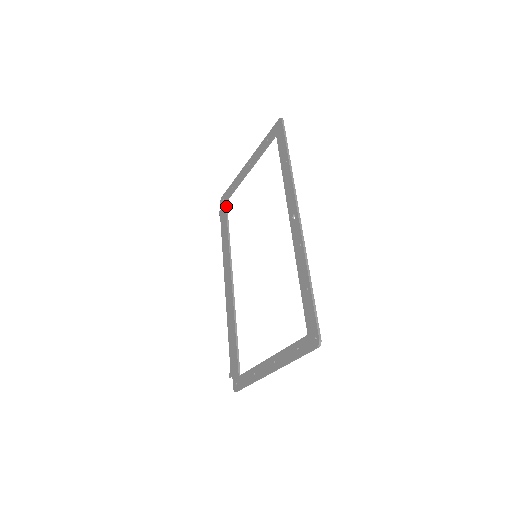
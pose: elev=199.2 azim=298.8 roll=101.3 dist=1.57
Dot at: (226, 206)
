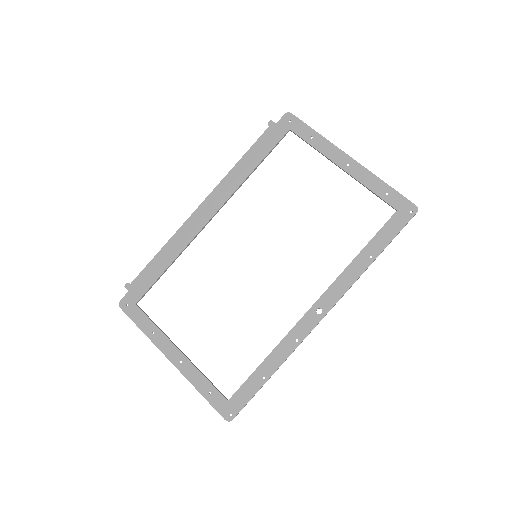
Dot at: (284, 136)
